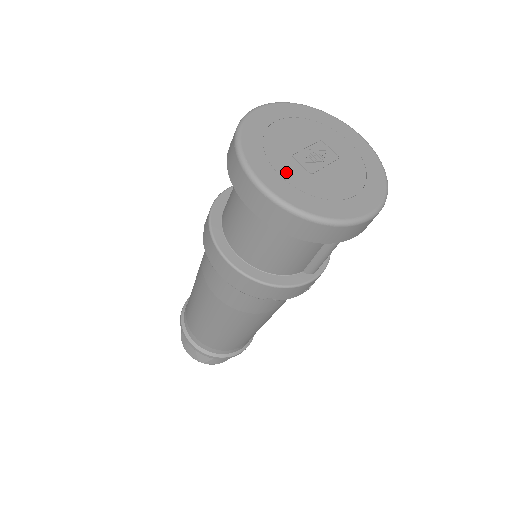
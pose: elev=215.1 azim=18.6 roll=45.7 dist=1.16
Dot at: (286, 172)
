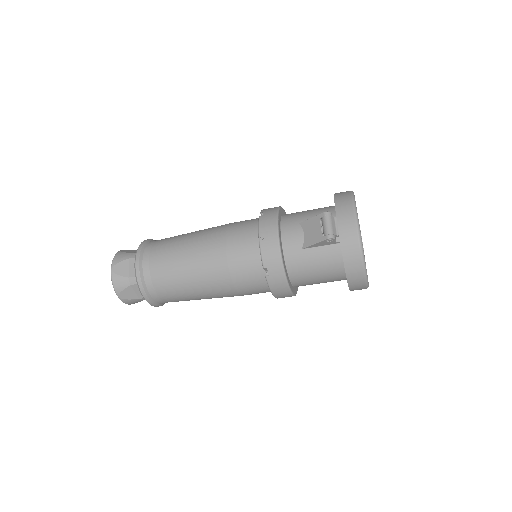
Dot at: occluded
